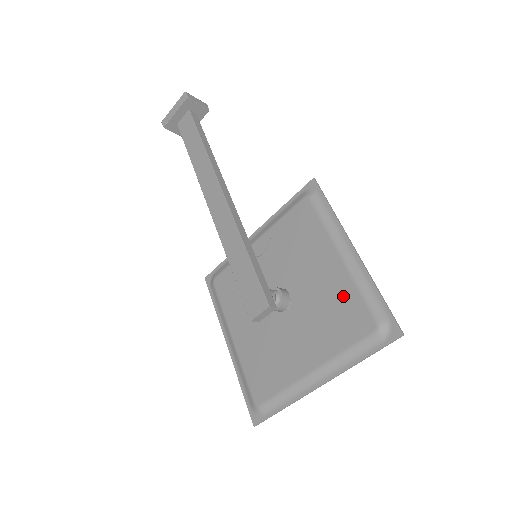
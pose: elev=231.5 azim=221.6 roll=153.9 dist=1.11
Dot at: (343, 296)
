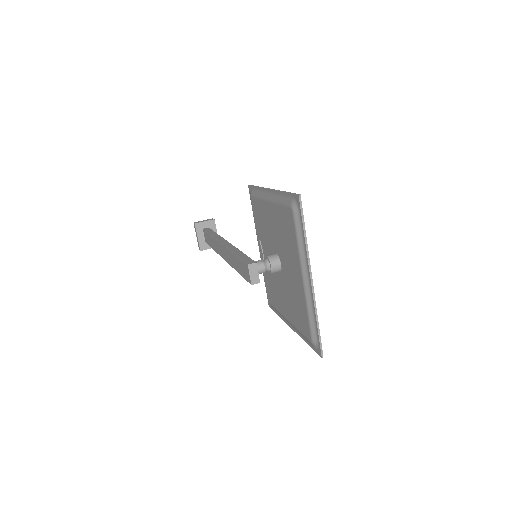
Dot at: (280, 218)
